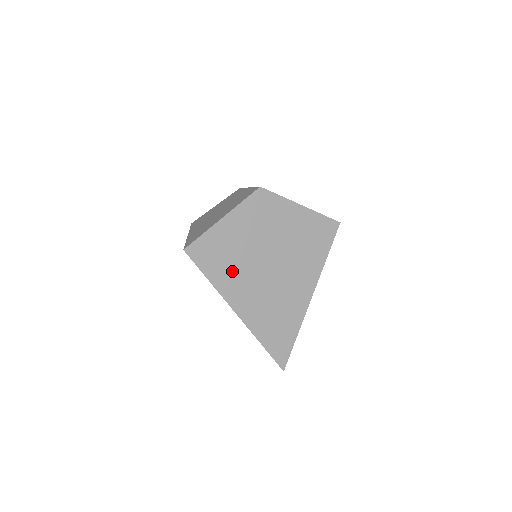
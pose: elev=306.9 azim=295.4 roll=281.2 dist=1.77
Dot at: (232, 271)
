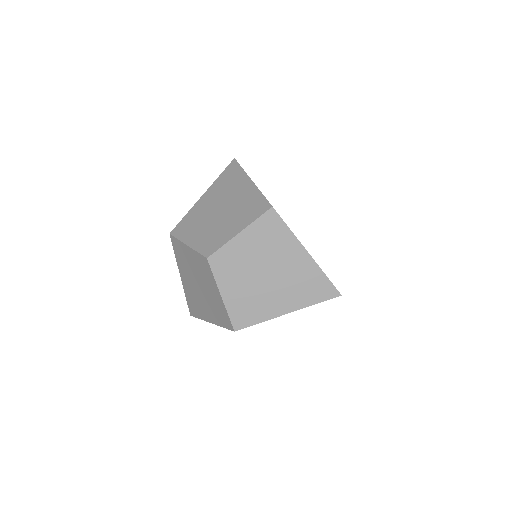
Dot at: occluded
